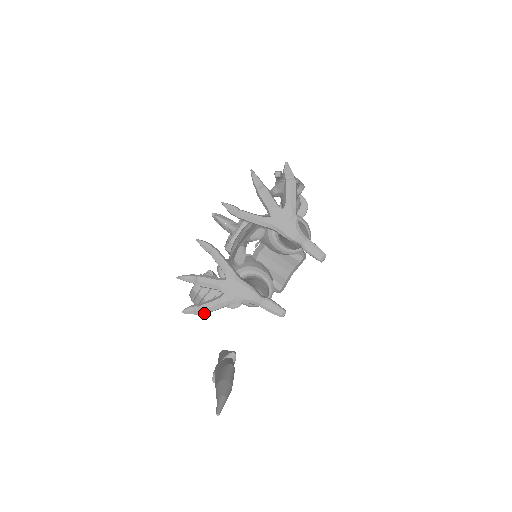
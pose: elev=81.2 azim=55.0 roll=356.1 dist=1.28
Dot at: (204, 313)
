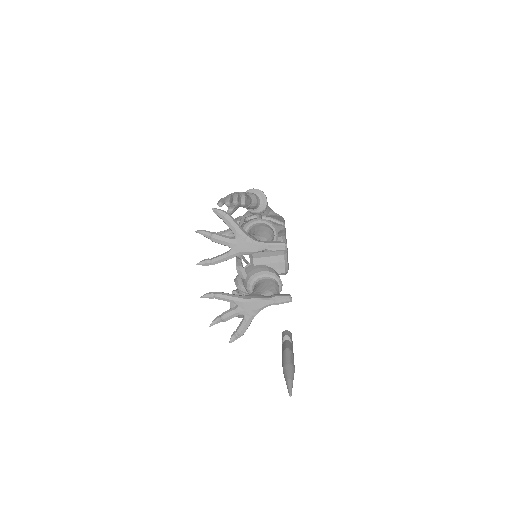
Dot at: (243, 334)
